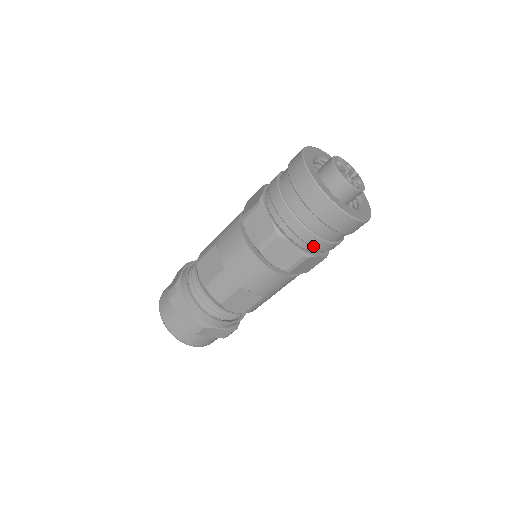
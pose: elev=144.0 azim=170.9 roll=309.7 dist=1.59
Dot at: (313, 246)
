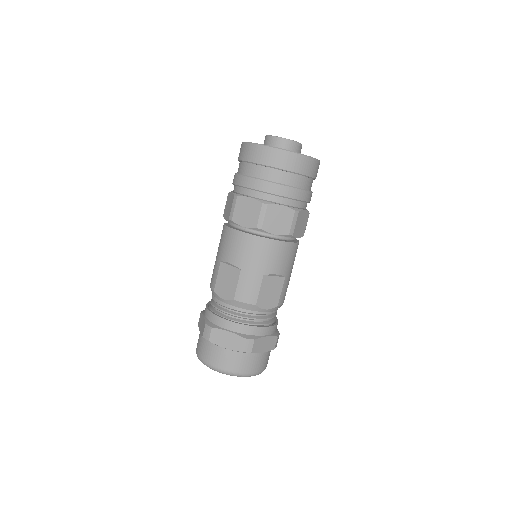
Dot at: (296, 199)
